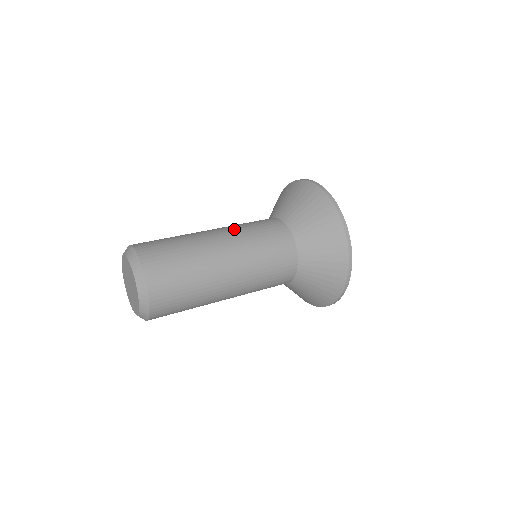
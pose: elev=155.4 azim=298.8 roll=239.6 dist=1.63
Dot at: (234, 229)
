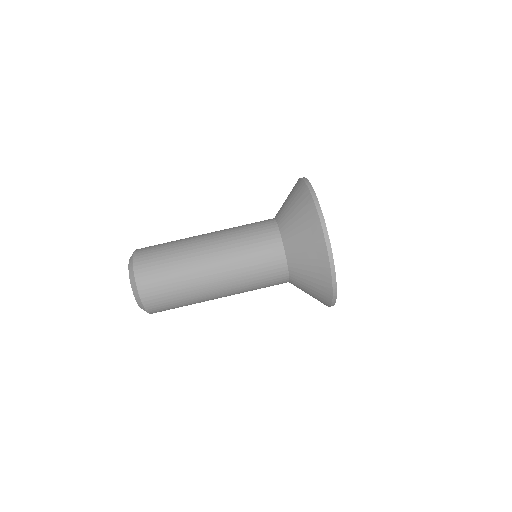
Dot at: (235, 274)
